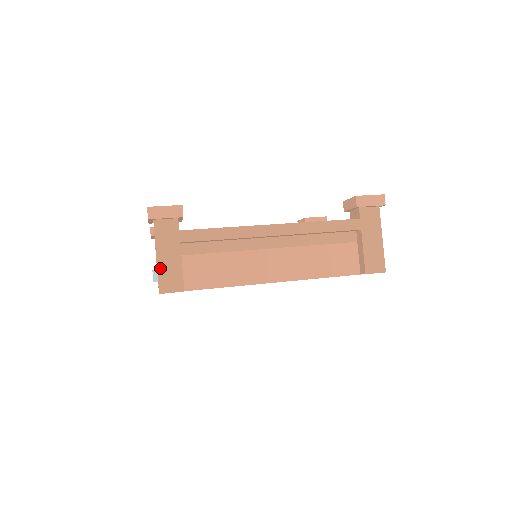
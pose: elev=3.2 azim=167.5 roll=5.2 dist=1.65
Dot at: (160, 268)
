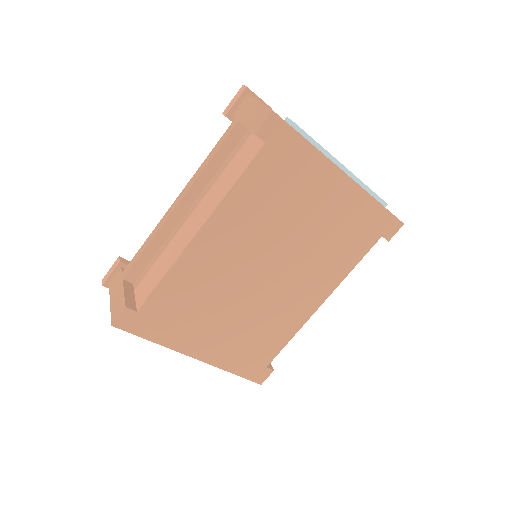
Dot at: (112, 308)
